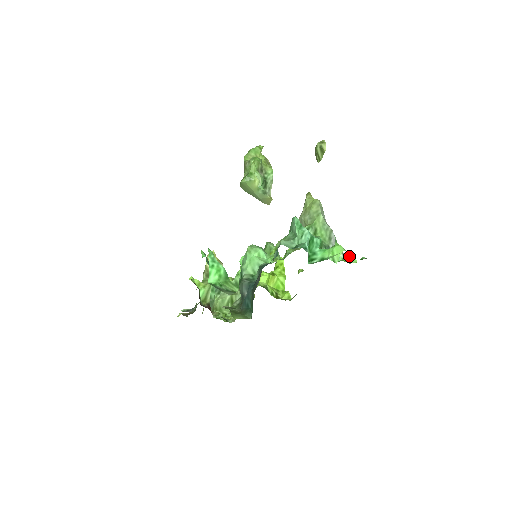
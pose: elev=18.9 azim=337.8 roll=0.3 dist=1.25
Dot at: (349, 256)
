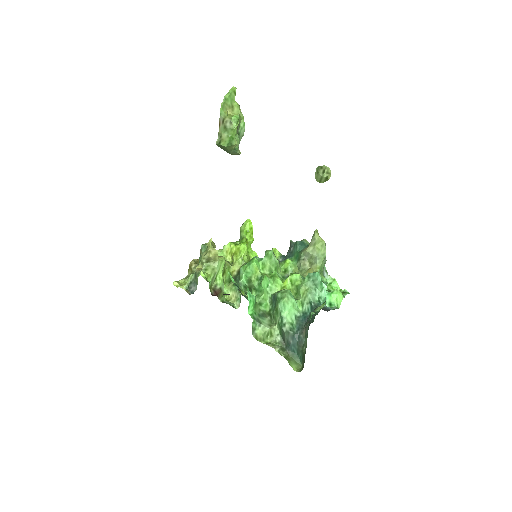
Dot at: (335, 283)
